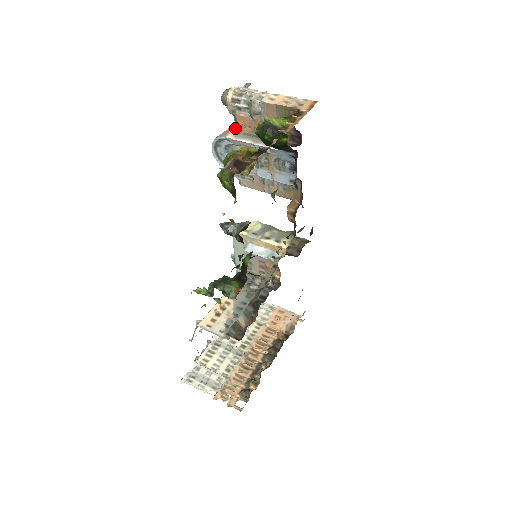
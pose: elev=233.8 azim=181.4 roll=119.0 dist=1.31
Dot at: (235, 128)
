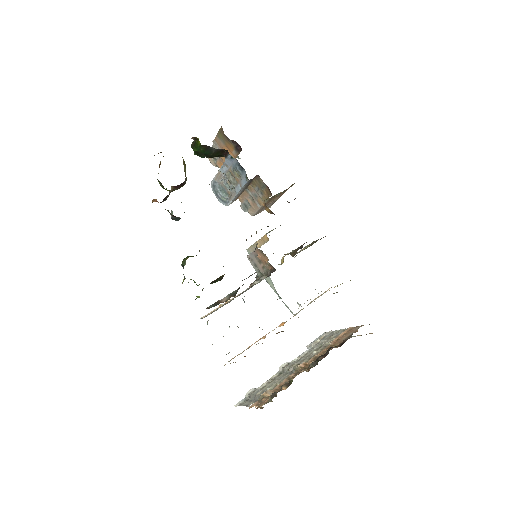
Dot at: occluded
